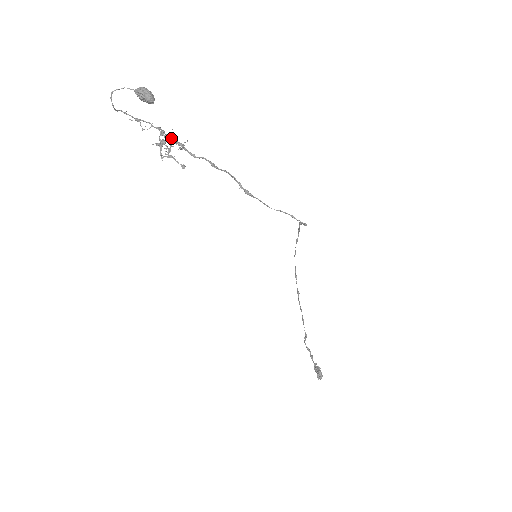
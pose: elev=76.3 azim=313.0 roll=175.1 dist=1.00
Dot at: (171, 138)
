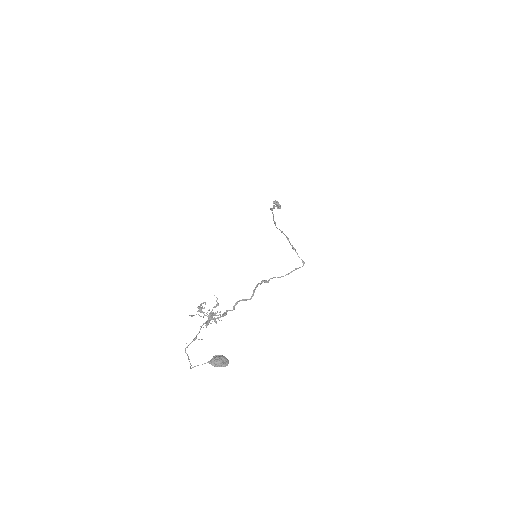
Dot at: (215, 319)
